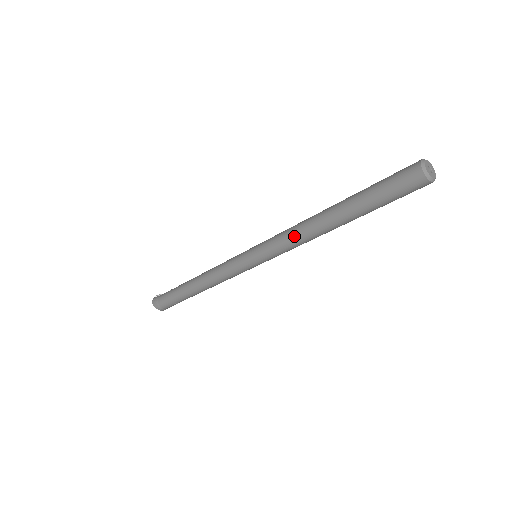
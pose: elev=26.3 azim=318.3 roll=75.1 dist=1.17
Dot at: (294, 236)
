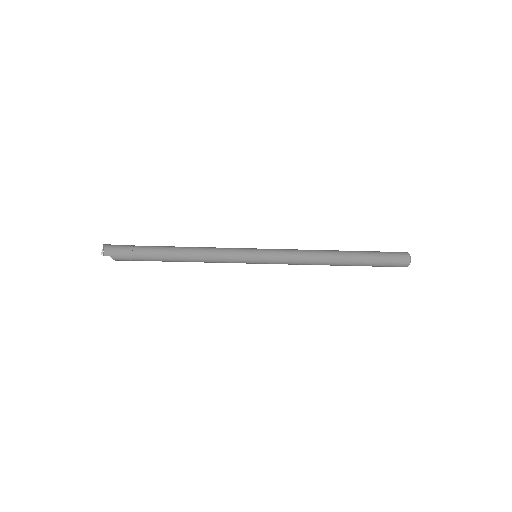
Dot at: (306, 250)
